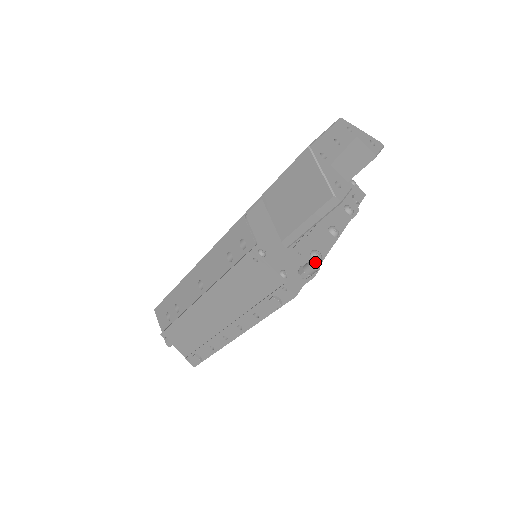
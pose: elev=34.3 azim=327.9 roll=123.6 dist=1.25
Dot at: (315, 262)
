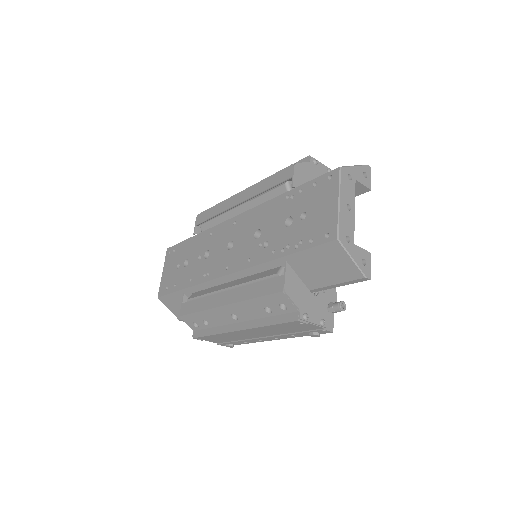
Dot at: (342, 303)
